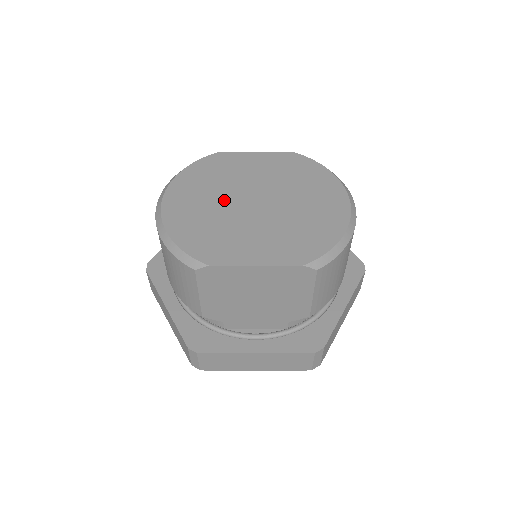
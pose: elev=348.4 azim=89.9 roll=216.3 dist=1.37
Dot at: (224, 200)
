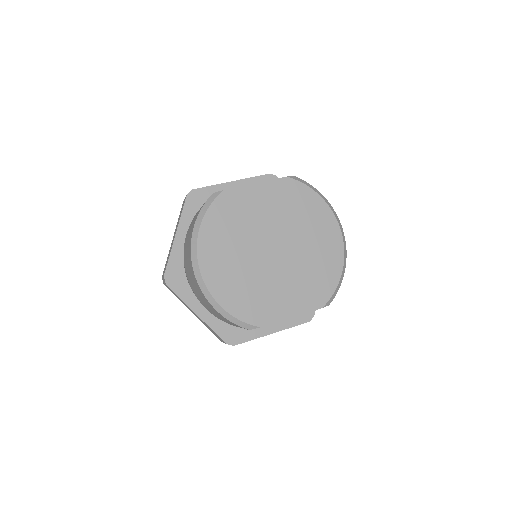
Dot at: (249, 255)
